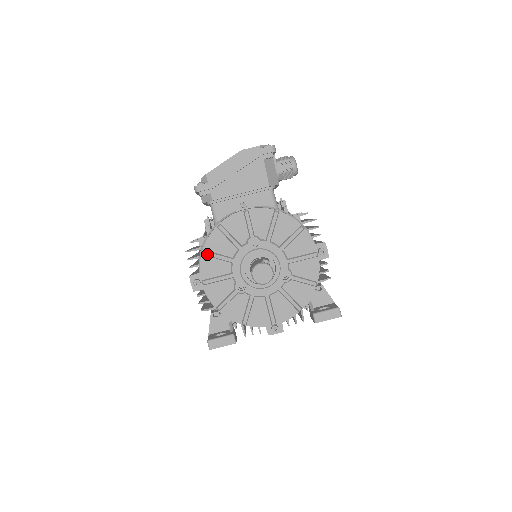
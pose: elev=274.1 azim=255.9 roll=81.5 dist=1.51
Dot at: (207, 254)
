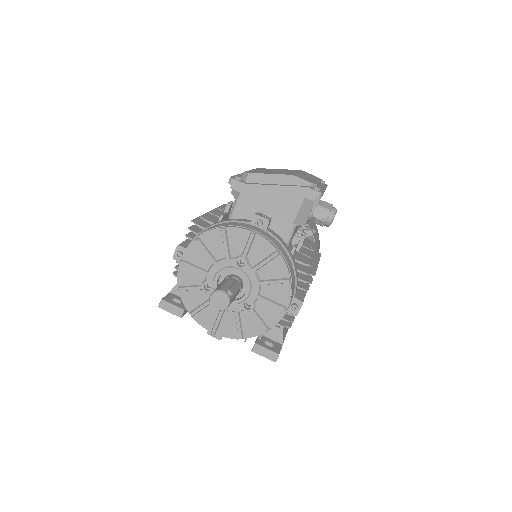
Dot at: (198, 243)
